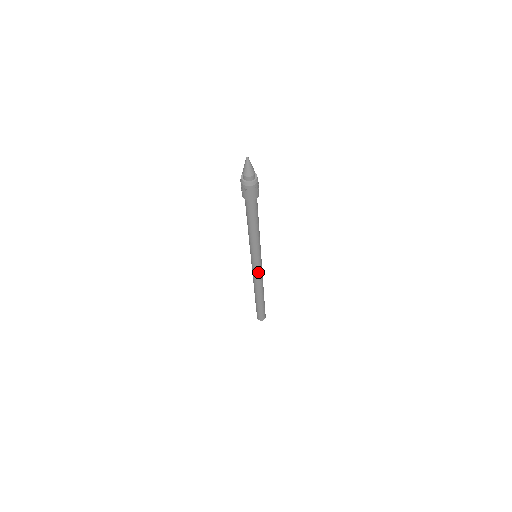
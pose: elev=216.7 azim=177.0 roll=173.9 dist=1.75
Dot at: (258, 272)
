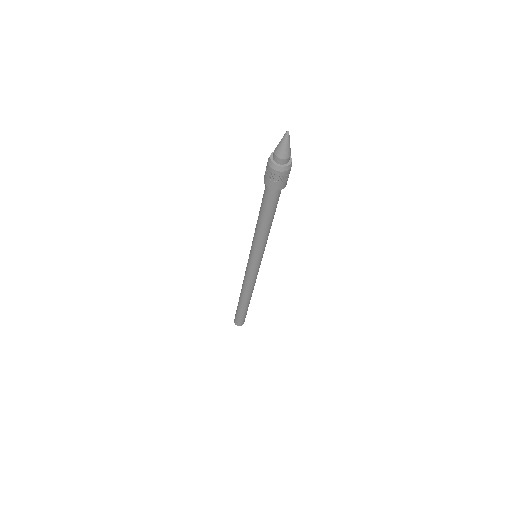
Dot at: (252, 275)
